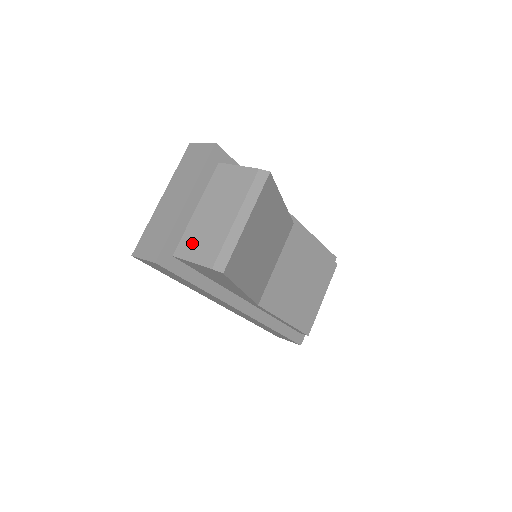
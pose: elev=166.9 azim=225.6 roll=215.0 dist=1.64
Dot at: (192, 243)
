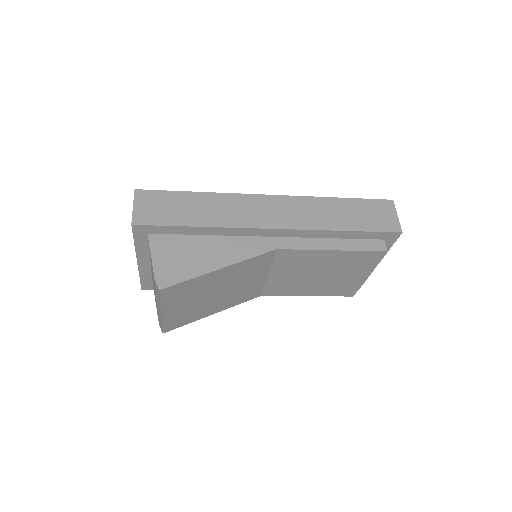
Dot at: occluded
